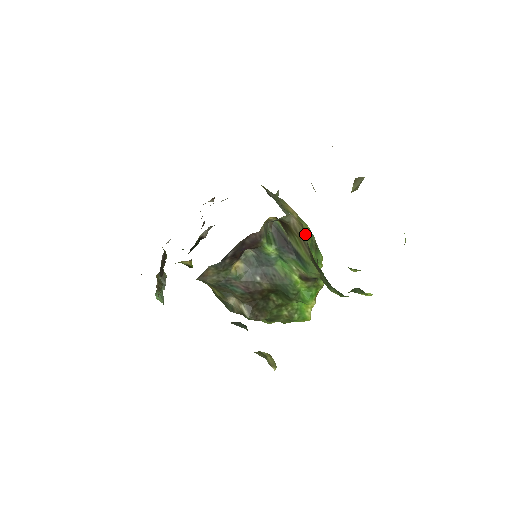
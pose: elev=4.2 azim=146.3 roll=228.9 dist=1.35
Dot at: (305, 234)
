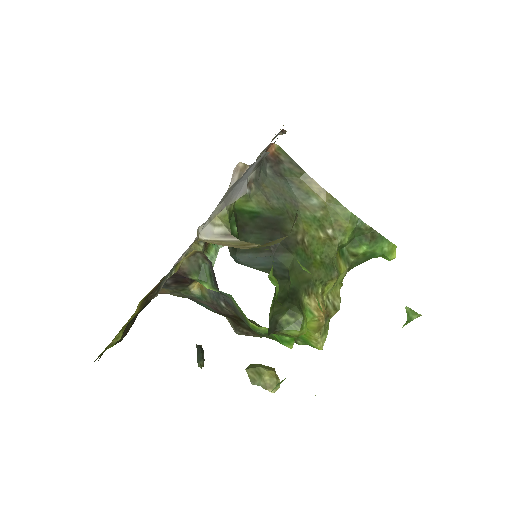
Dot at: (337, 225)
